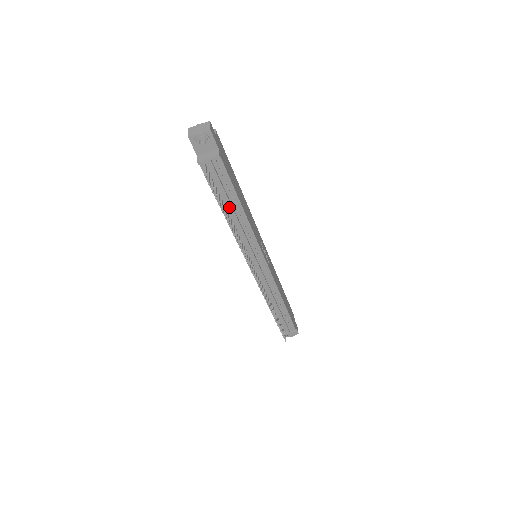
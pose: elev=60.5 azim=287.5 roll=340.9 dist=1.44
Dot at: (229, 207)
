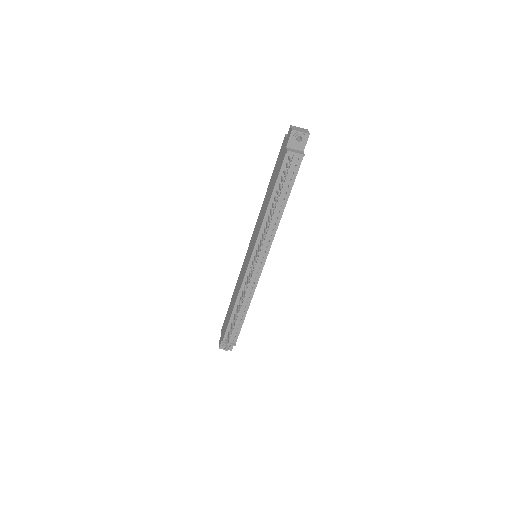
Dot at: (278, 199)
